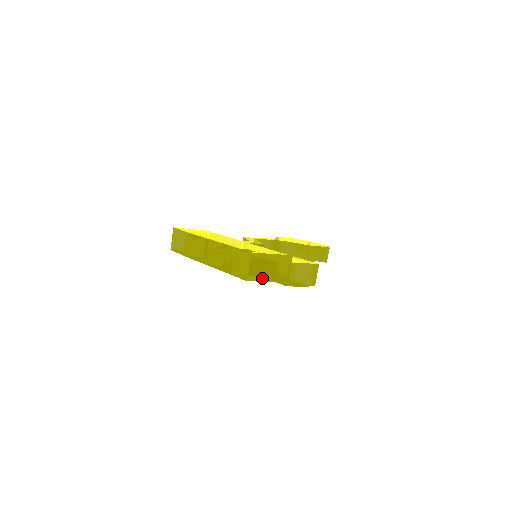
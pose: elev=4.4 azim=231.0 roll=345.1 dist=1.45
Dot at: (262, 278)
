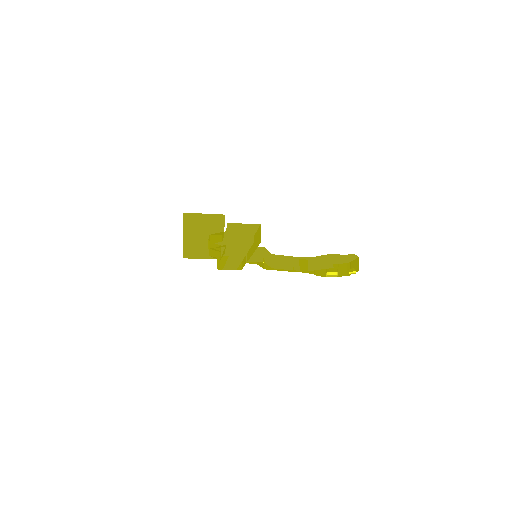
Dot at: (197, 232)
